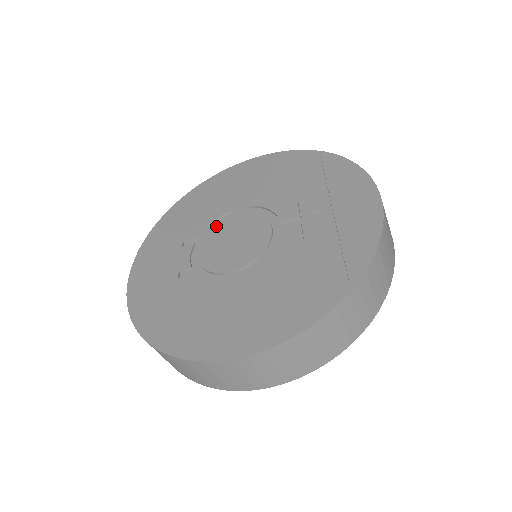
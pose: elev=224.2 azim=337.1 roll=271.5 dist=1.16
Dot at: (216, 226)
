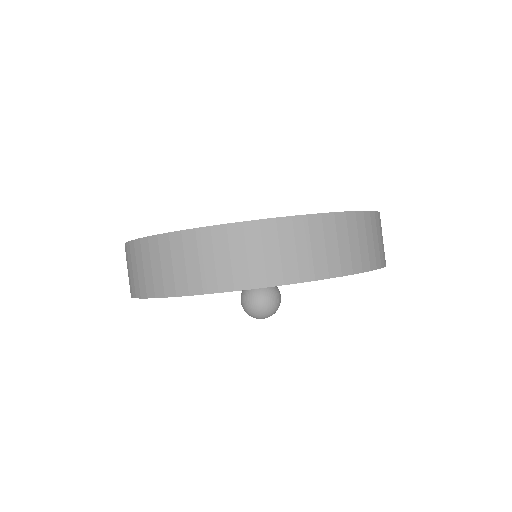
Dot at: occluded
